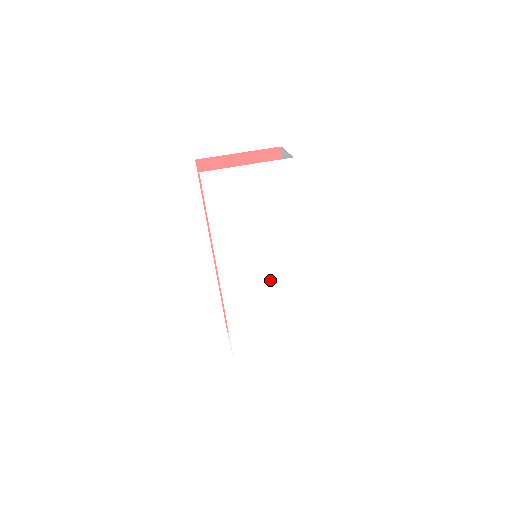
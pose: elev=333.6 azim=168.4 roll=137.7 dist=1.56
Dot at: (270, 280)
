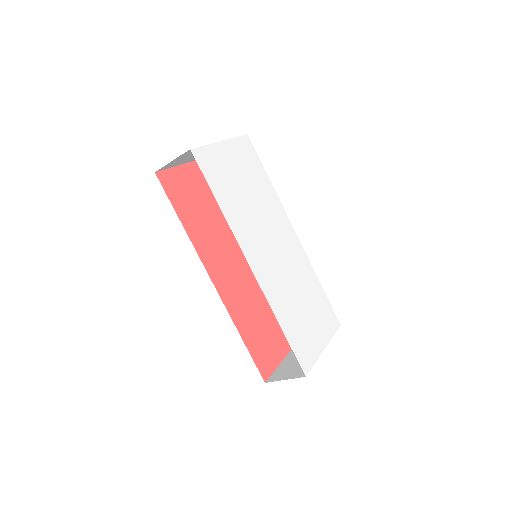
Dot at: (288, 264)
